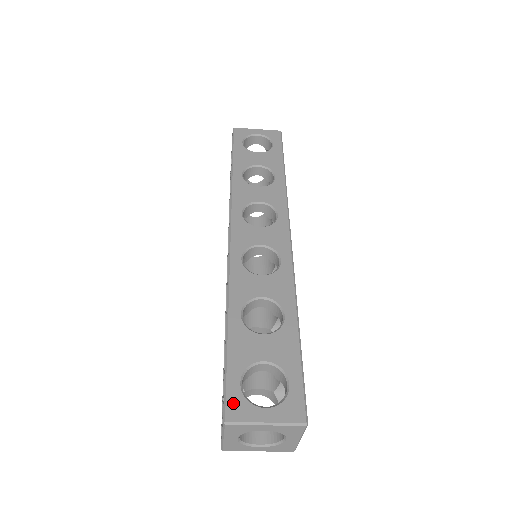
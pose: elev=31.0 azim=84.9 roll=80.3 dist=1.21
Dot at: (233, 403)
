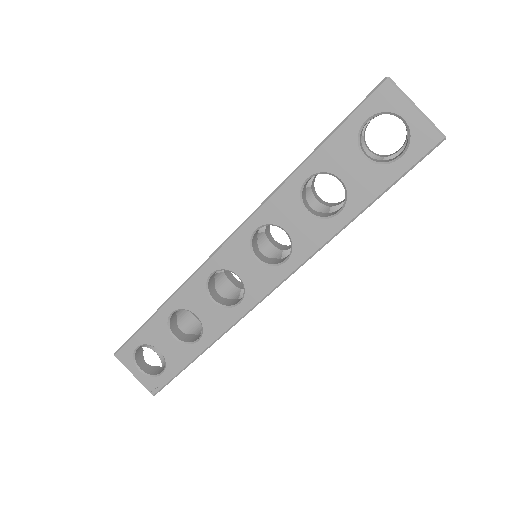
Dot at: occluded
